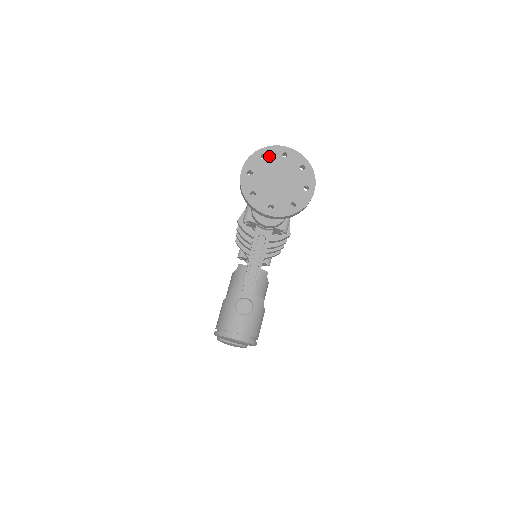
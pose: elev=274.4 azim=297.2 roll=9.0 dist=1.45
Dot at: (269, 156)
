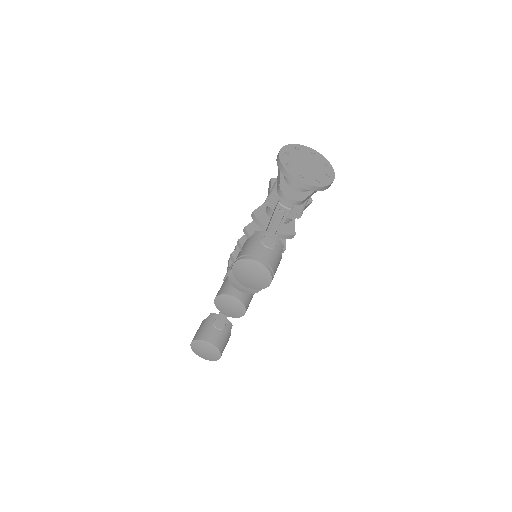
Dot at: (301, 150)
